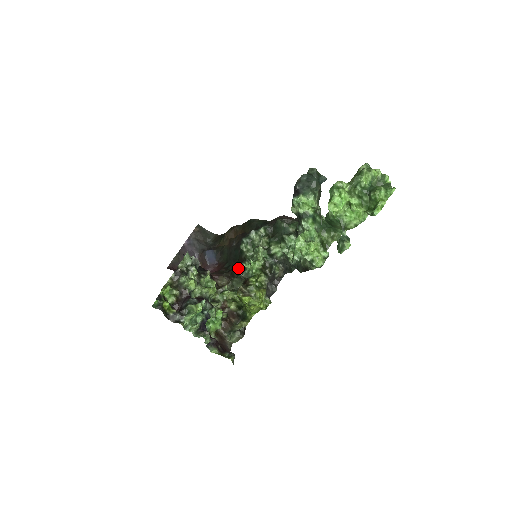
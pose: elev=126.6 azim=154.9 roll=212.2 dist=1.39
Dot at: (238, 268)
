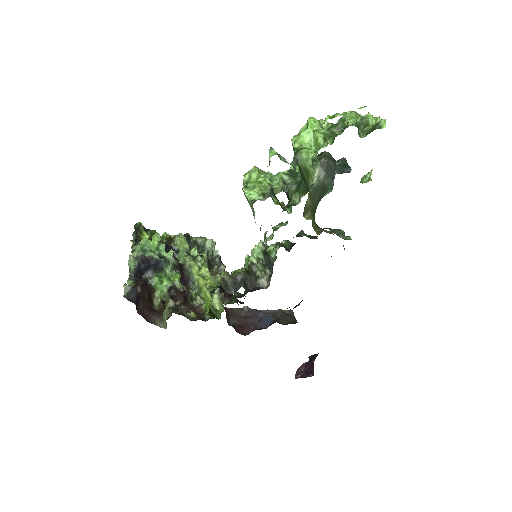
Dot at: occluded
